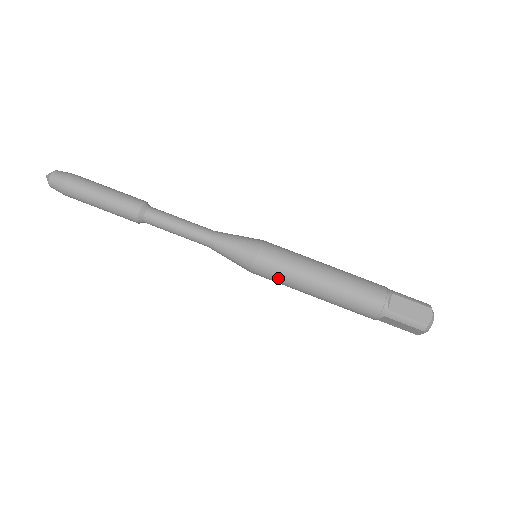
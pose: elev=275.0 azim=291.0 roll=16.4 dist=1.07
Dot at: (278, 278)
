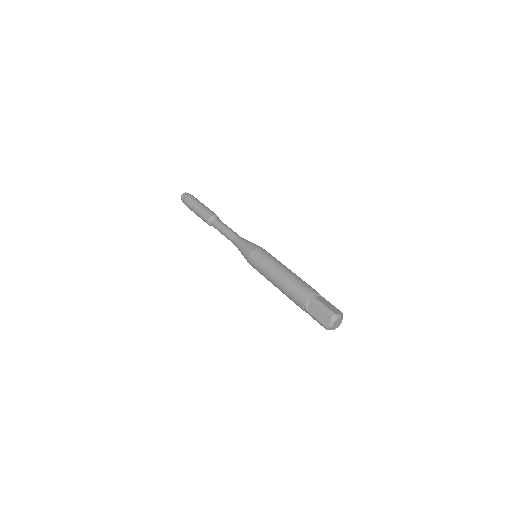
Dot at: (262, 262)
